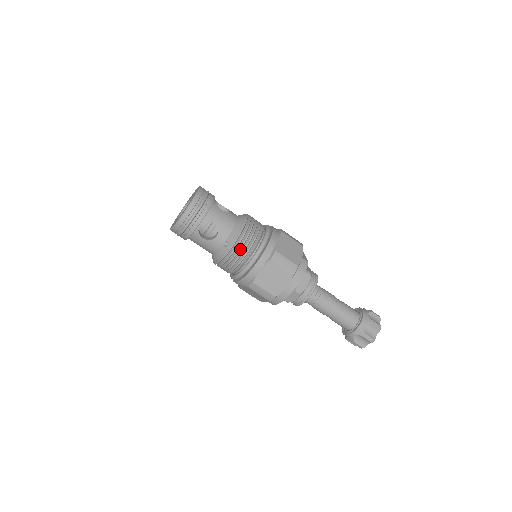
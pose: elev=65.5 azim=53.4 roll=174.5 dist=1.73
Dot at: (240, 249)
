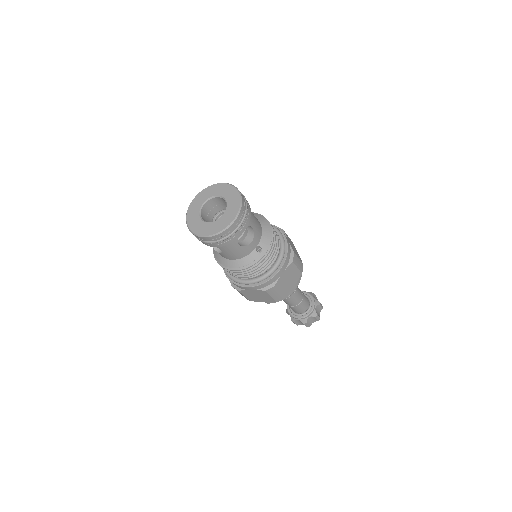
Dot at: (271, 254)
